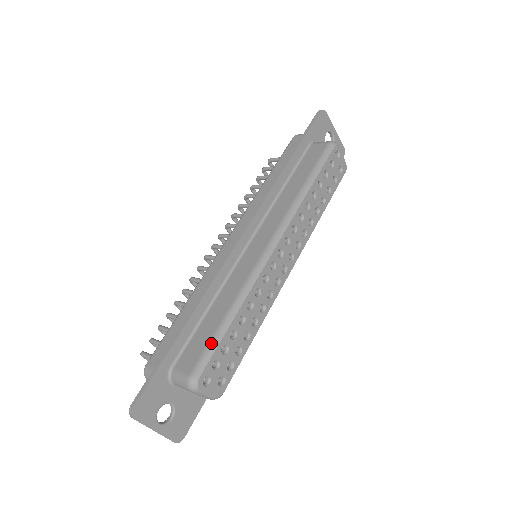
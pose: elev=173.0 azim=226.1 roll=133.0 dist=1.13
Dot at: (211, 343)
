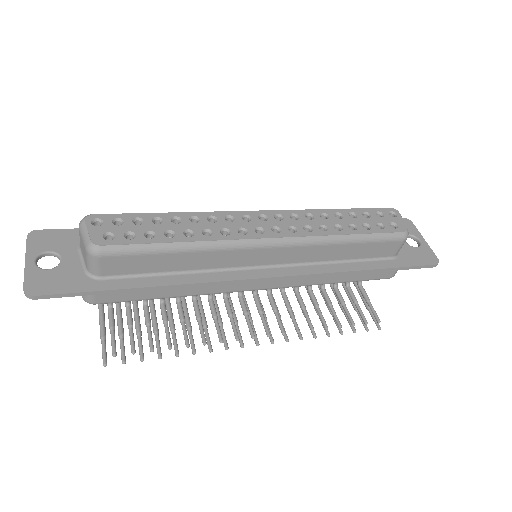
Dot at: (133, 214)
